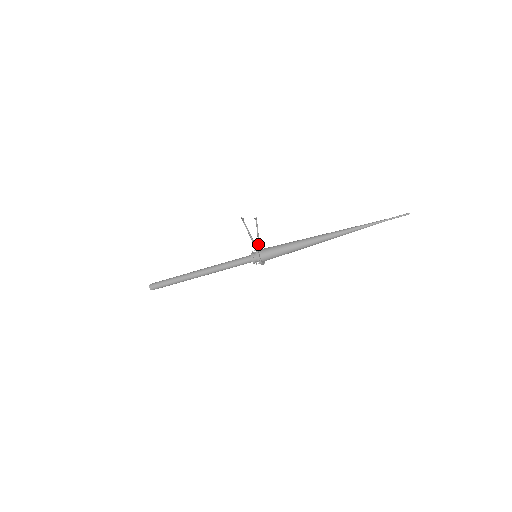
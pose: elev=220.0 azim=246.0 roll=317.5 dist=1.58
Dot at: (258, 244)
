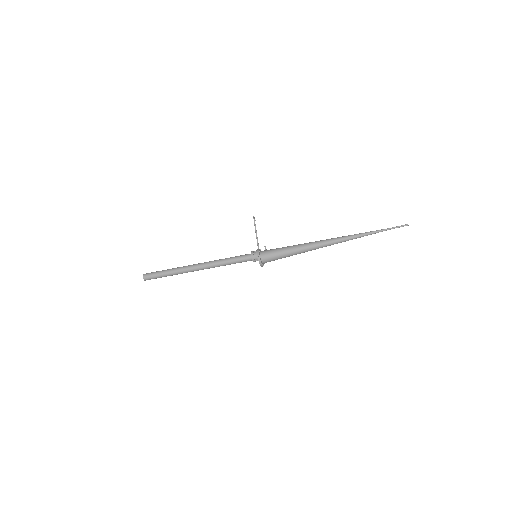
Dot at: occluded
